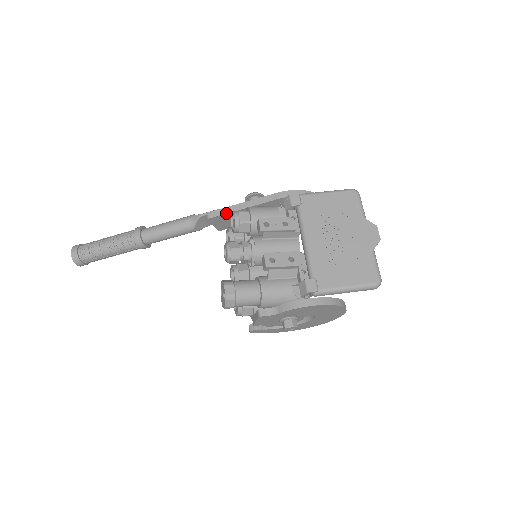
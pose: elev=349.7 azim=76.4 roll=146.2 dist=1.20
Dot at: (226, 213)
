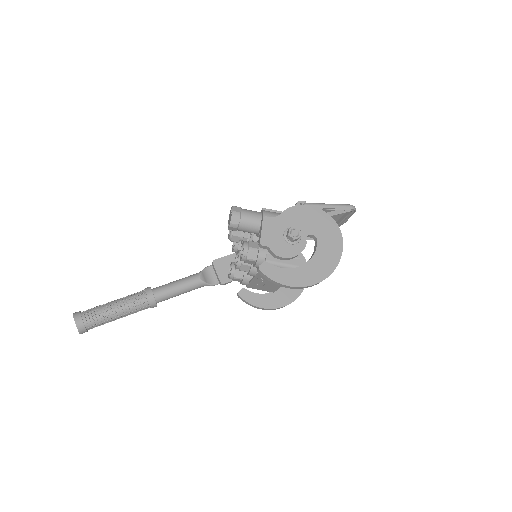
Dot at: (228, 255)
